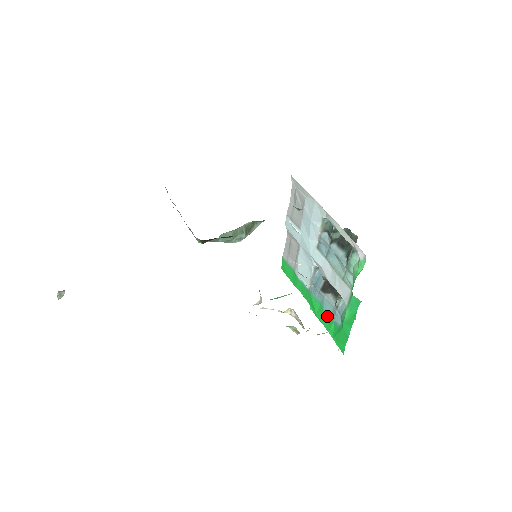
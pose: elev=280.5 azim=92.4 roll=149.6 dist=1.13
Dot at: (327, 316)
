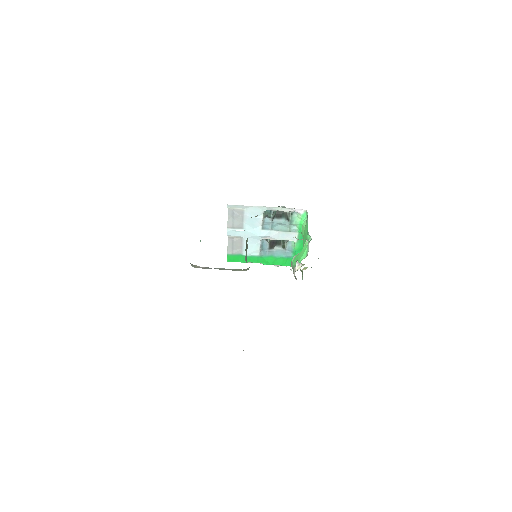
Dot at: (280, 258)
